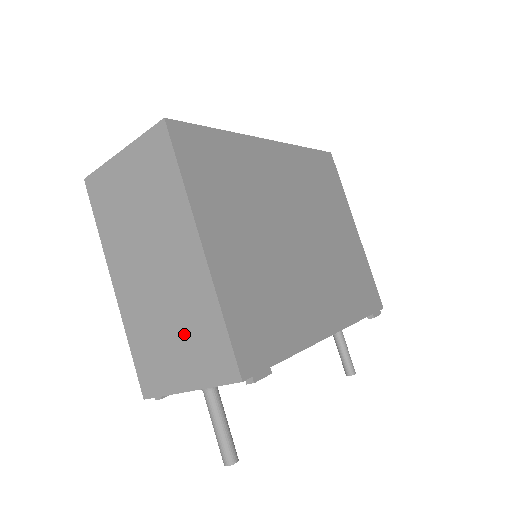
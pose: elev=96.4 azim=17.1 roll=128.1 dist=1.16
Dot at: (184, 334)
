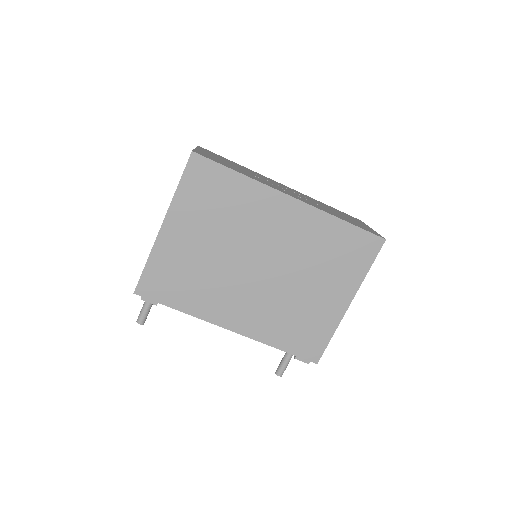
Dot at: occluded
